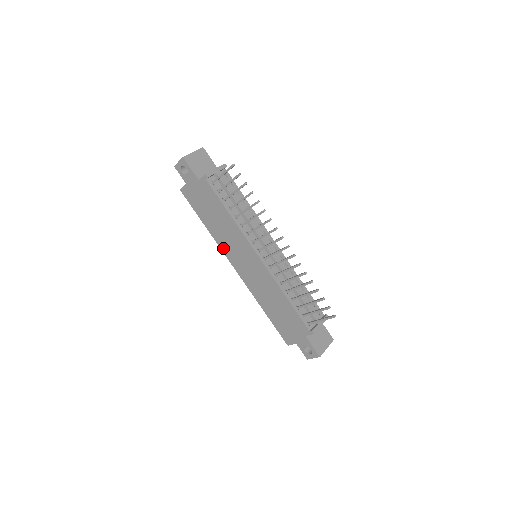
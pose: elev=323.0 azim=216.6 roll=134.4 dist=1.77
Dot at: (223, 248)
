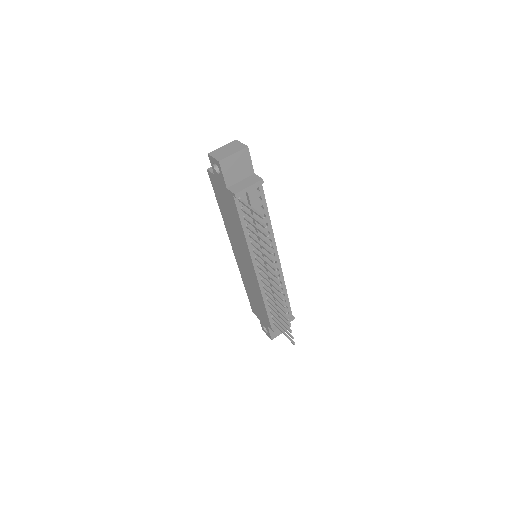
Dot at: (229, 234)
